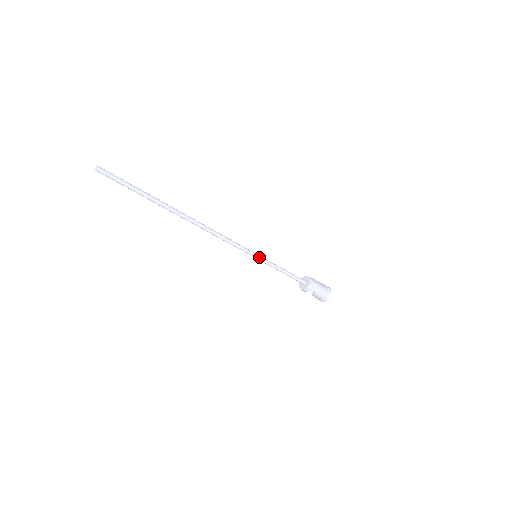
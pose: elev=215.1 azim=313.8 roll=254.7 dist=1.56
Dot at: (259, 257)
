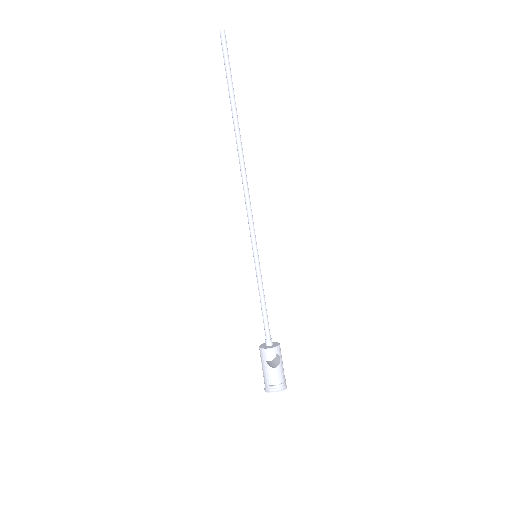
Dot at: occluded
